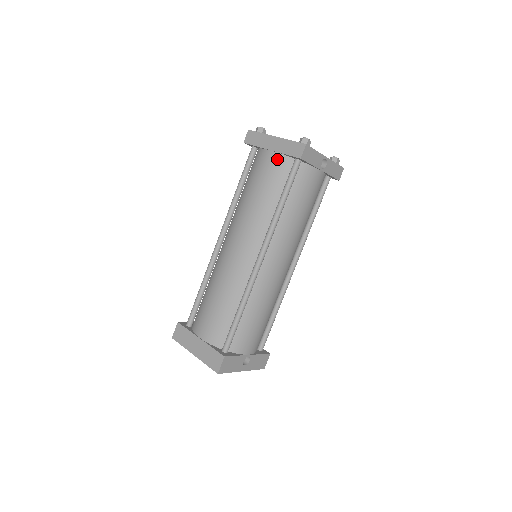
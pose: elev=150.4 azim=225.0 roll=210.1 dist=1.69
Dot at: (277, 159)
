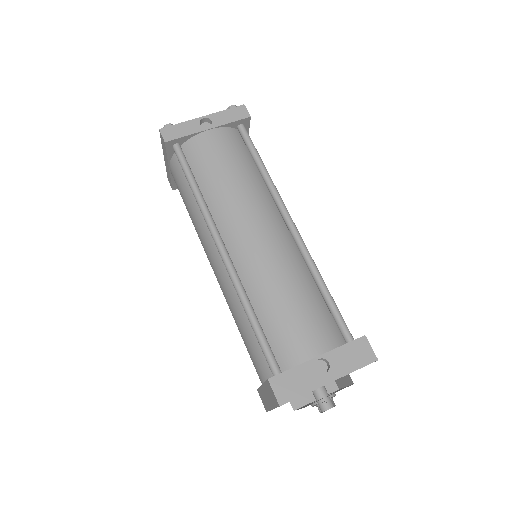
Dot at: (172, 167)
